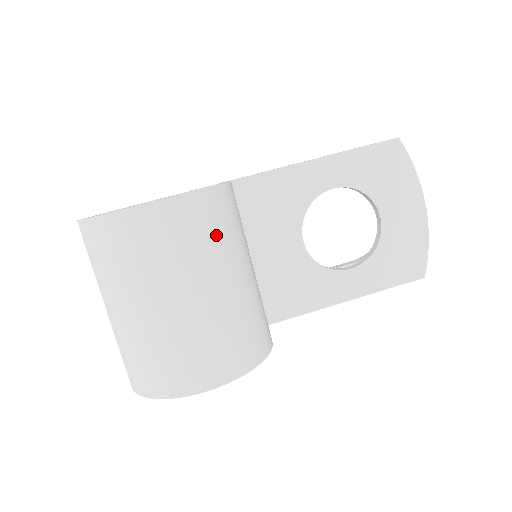
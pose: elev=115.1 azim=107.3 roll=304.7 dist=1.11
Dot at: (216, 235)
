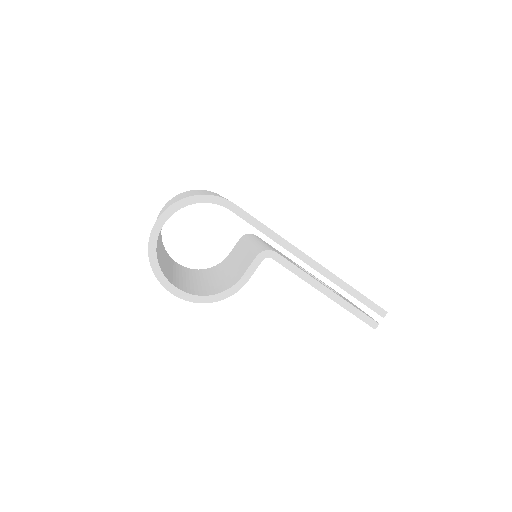
Dot at: occluded
